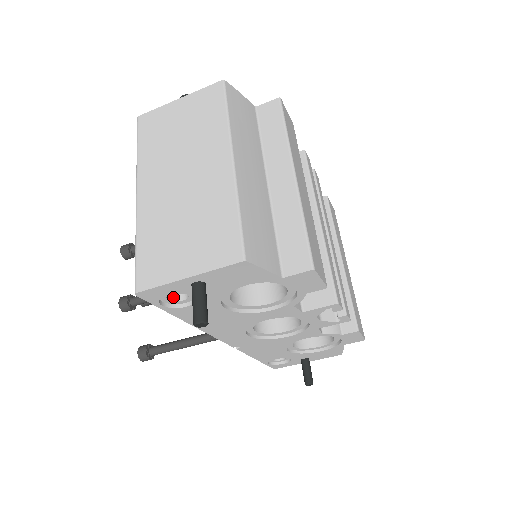
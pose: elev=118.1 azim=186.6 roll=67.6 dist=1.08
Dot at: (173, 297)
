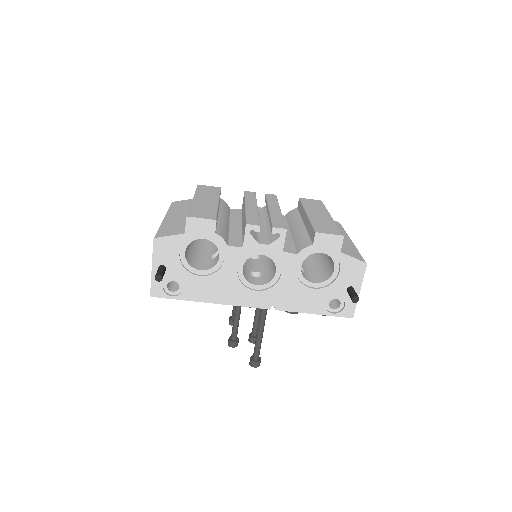
Dot at: (177, 290)
